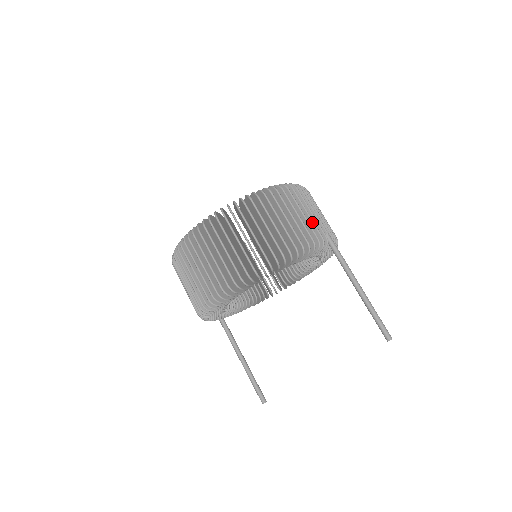
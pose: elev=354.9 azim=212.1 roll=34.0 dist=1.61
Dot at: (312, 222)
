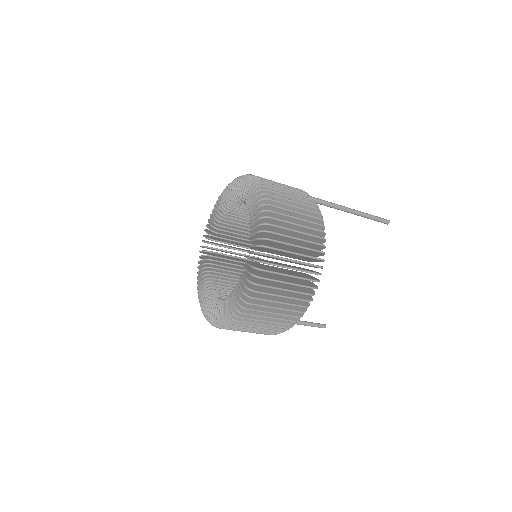
Dot at: (300, 200)
